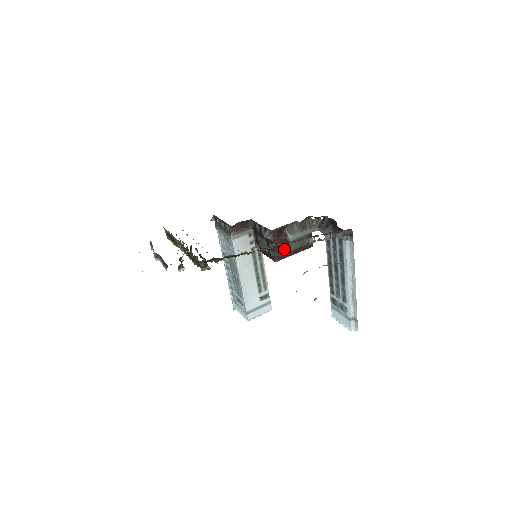
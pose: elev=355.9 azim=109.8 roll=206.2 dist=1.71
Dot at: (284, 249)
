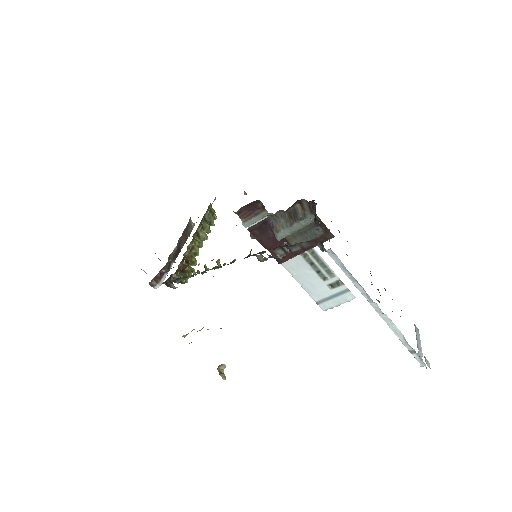
Dot at: occluded
